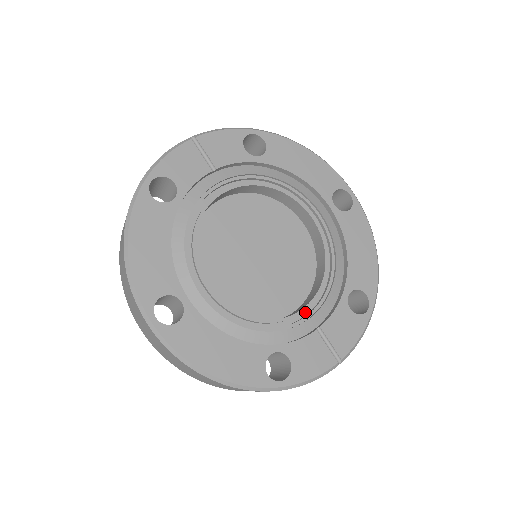
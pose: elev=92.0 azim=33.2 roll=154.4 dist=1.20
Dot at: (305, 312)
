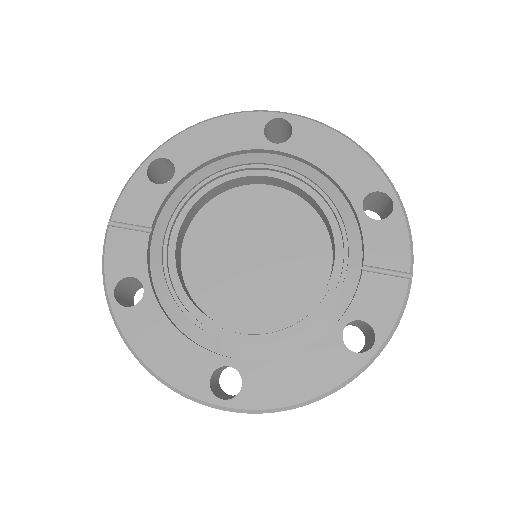
Dot at: (339, 263)
